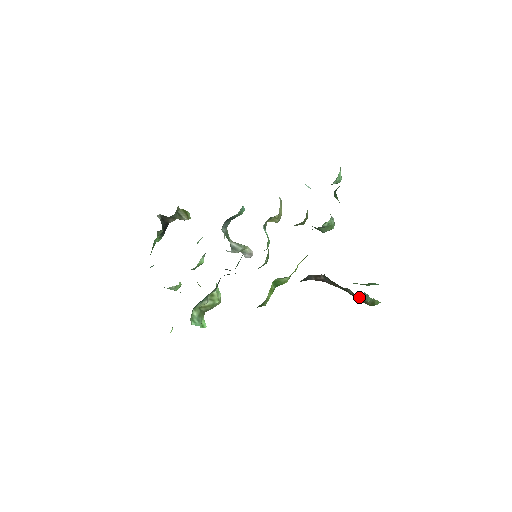
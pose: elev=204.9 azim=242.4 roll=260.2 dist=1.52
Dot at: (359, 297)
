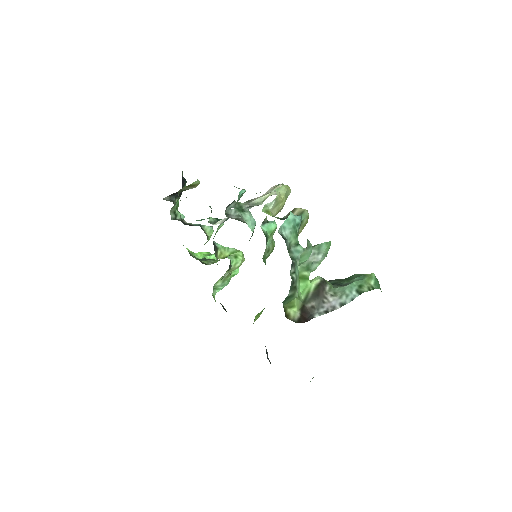
Dot at: occluded
